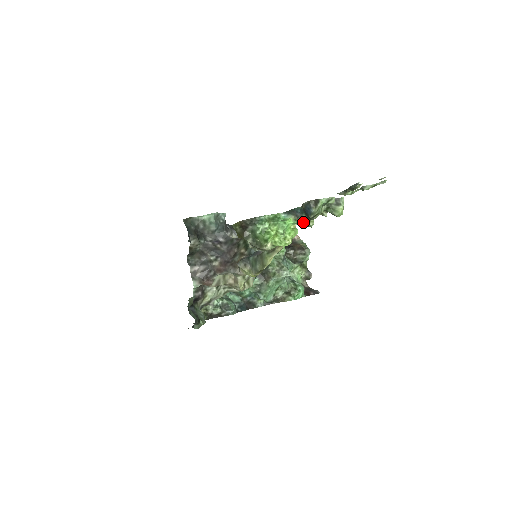
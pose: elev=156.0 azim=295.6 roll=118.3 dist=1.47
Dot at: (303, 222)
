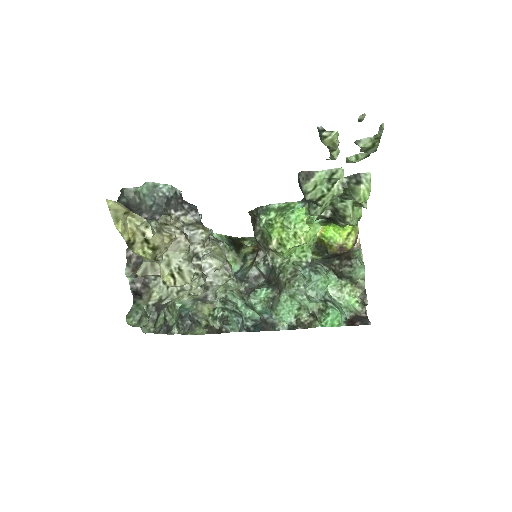
Dot at: (312, 210)
